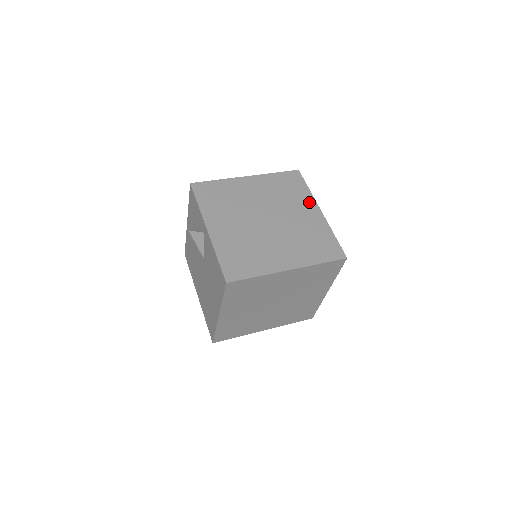
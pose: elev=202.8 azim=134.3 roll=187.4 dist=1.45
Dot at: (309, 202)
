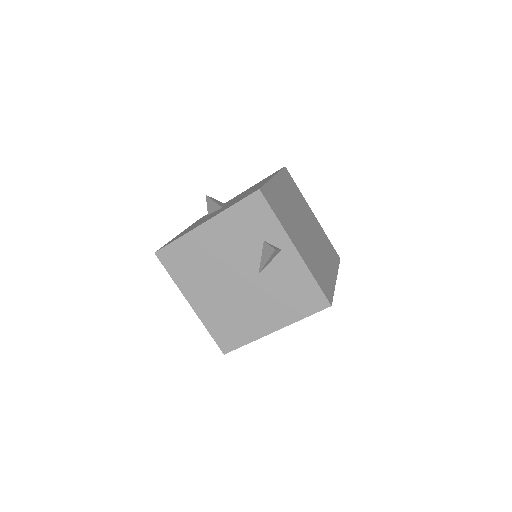
Dot at: (306, 204)
